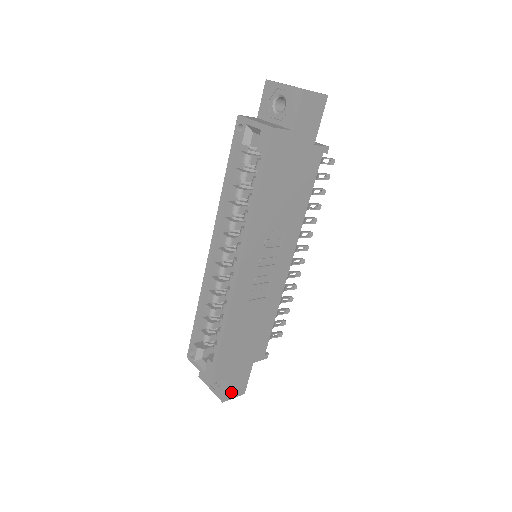
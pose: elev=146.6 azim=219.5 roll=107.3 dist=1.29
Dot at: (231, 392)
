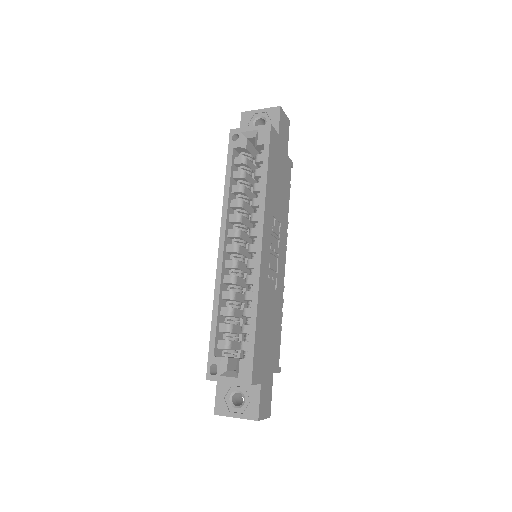
Dot at: (262, 408)
